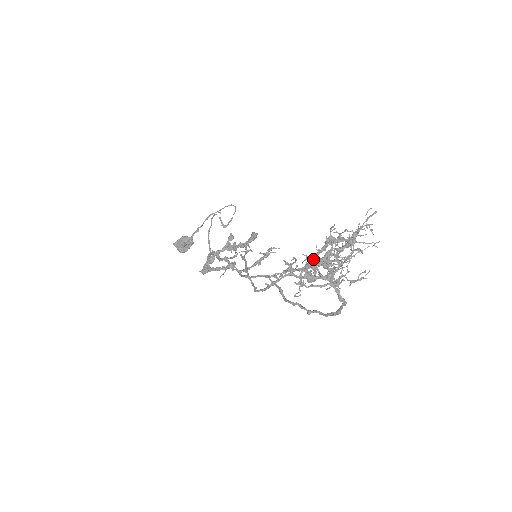
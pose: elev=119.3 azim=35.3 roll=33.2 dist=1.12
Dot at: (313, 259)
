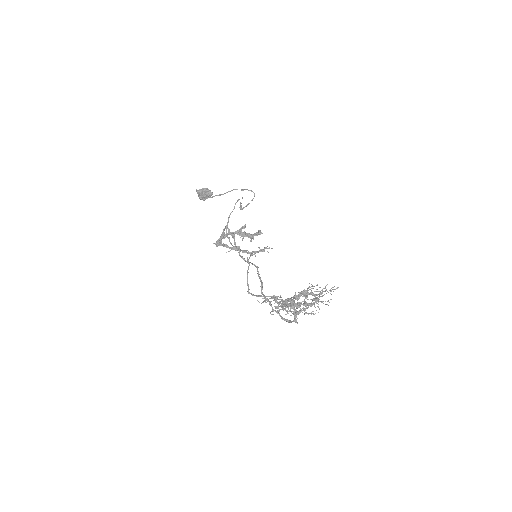
Dot at: (291, 304)
